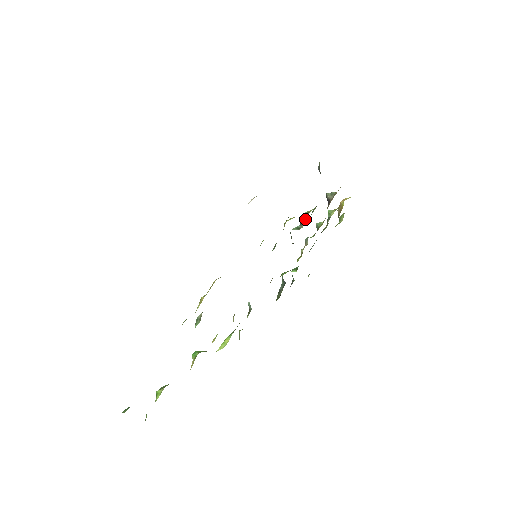
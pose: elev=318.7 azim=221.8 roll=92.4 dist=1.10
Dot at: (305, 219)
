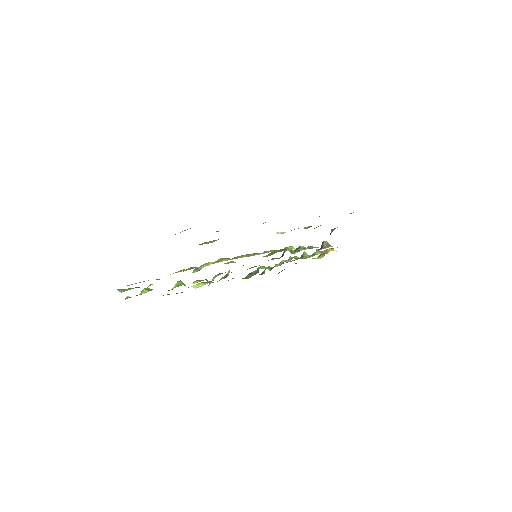
Dot at: occluded
